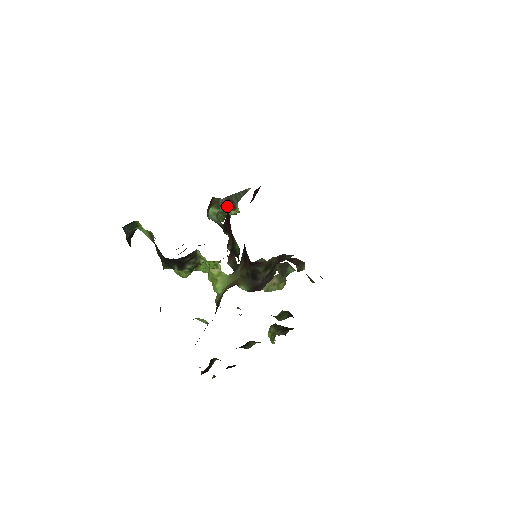
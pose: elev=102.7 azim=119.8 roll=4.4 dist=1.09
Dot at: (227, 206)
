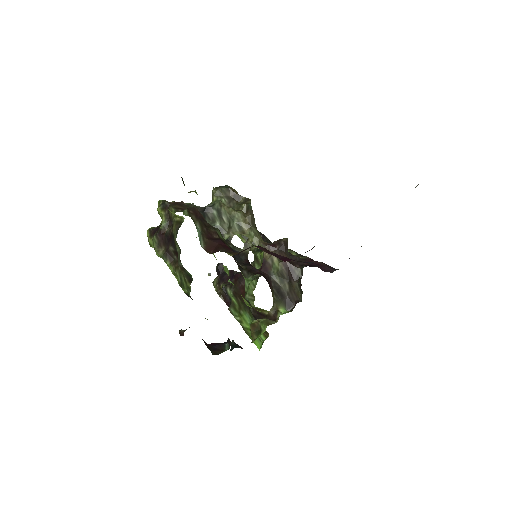
Dot at: occluded
